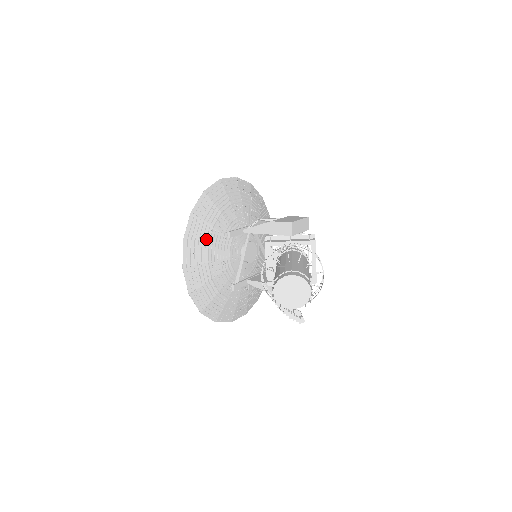
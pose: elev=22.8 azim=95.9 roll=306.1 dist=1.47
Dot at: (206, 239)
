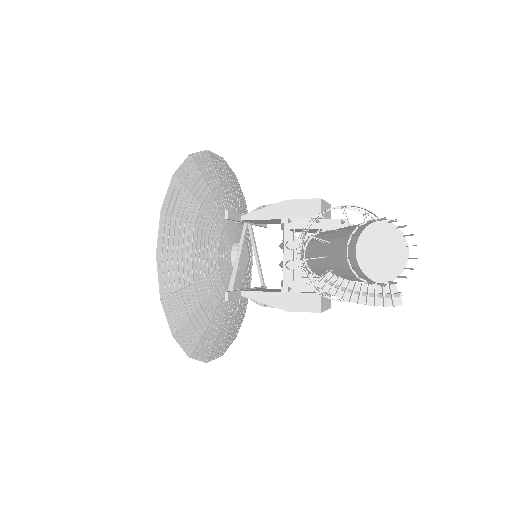
Dot at: (191, 219)
